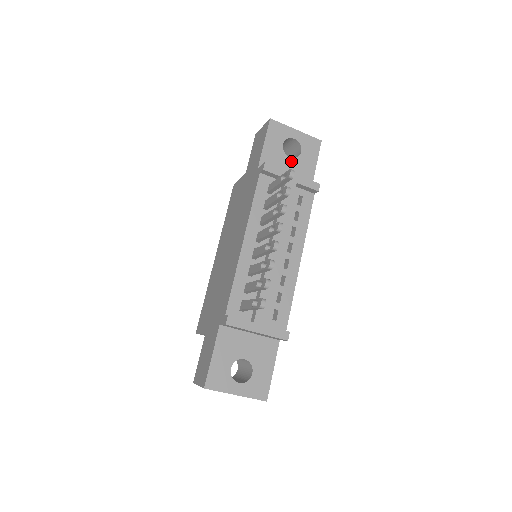
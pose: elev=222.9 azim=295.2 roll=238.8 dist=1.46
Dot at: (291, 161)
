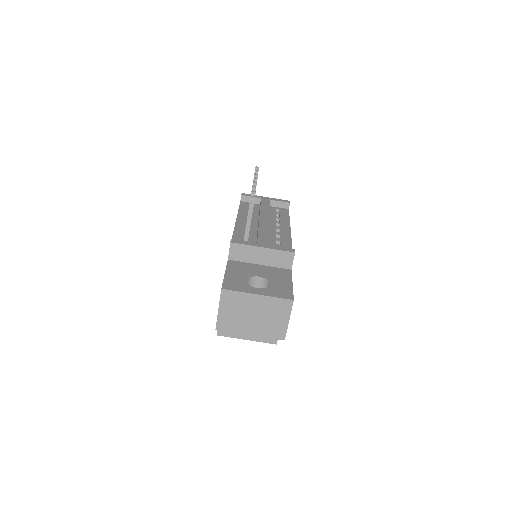
Dot at: occluded
